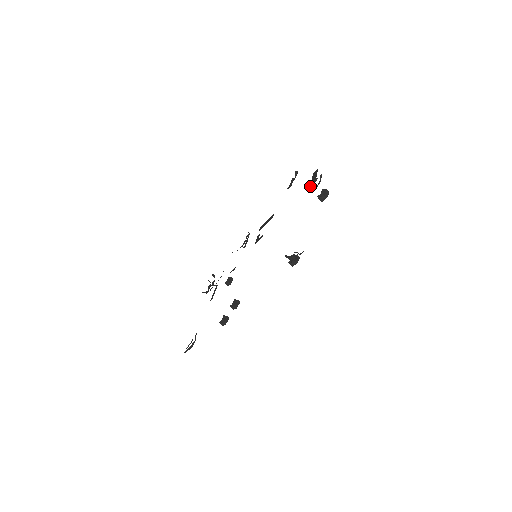
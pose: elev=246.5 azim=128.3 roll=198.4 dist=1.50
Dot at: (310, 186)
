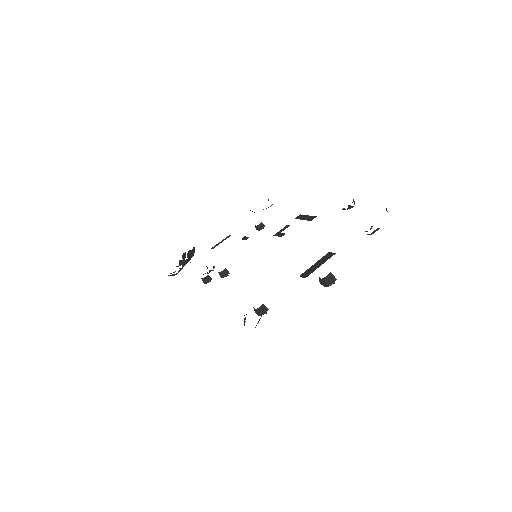
Dot at: (301, 274)
